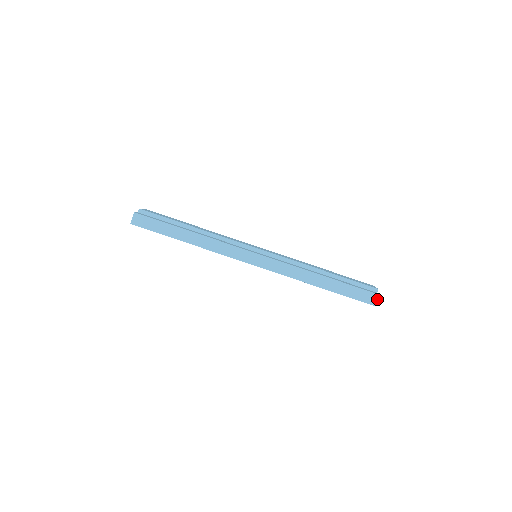
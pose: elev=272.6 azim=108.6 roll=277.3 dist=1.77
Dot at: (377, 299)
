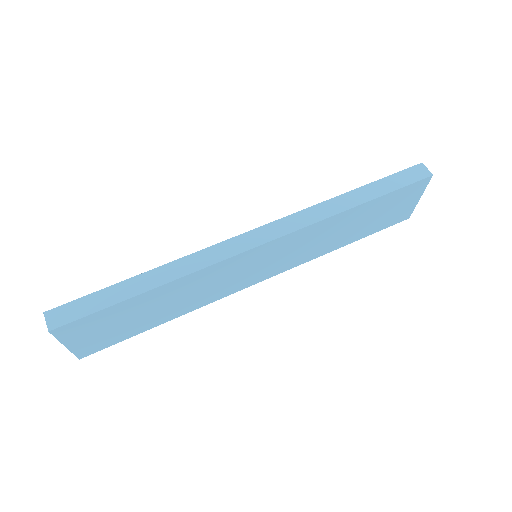
Dot at: (425, 168)
